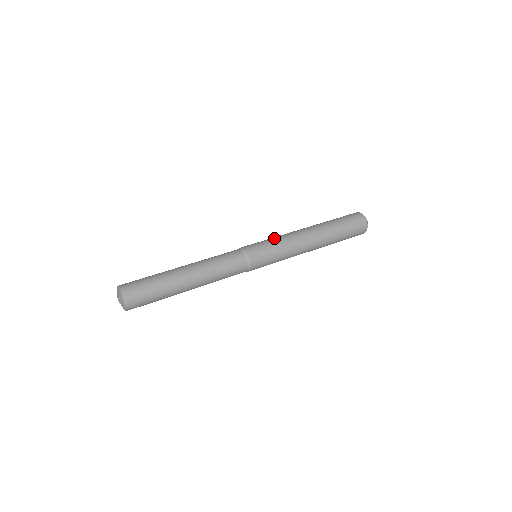
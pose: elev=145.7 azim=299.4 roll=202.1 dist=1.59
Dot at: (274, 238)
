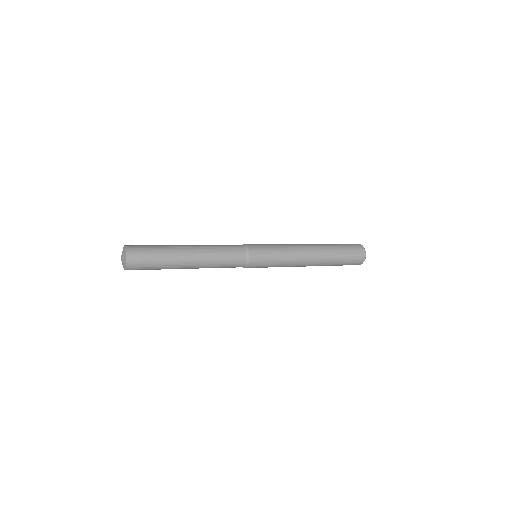
Dot at: (278, 246)
